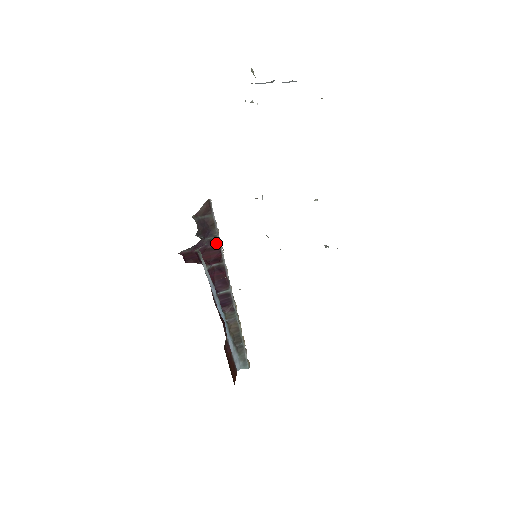
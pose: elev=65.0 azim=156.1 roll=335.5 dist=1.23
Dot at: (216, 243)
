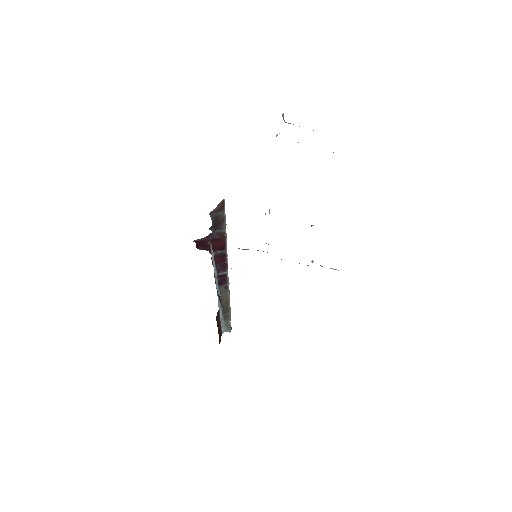
Dot at: (223, 235)
